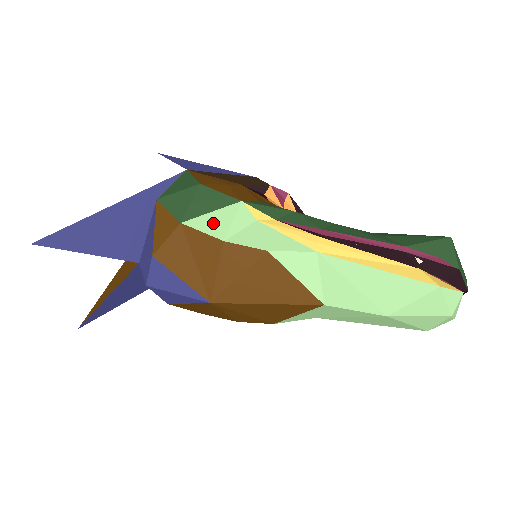
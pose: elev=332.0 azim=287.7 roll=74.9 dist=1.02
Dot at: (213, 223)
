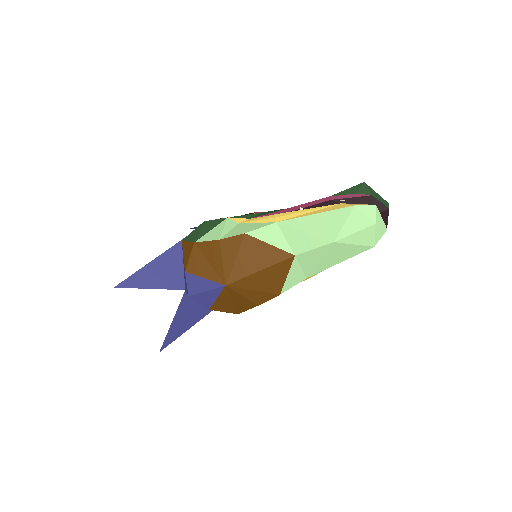
Dot at: (212, 234)
